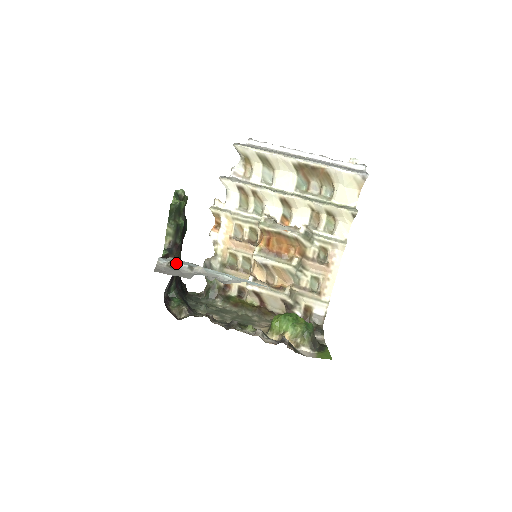
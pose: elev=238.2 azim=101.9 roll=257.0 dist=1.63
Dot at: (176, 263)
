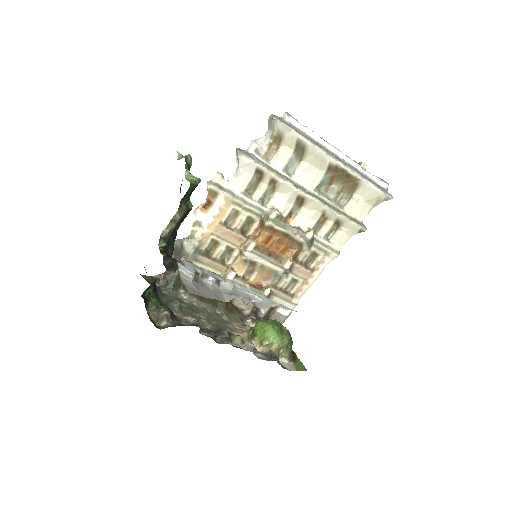
Dot at: (200, 274)
